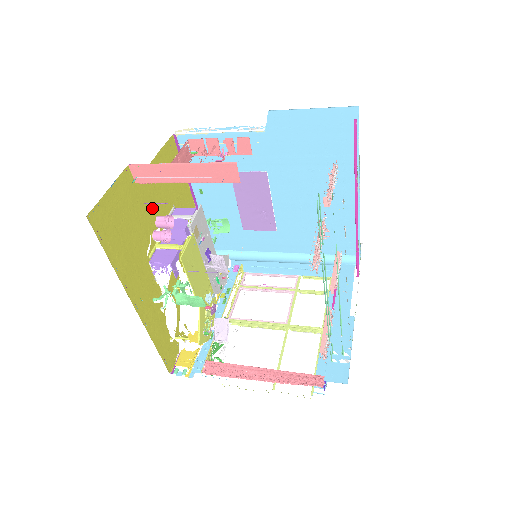
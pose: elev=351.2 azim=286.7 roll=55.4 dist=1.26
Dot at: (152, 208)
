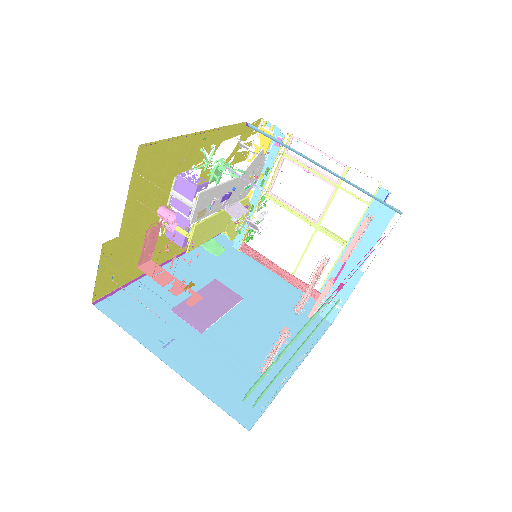
Dot at: (148, 215)
